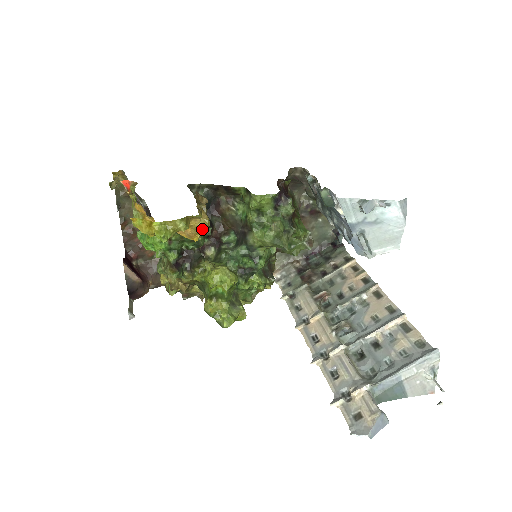
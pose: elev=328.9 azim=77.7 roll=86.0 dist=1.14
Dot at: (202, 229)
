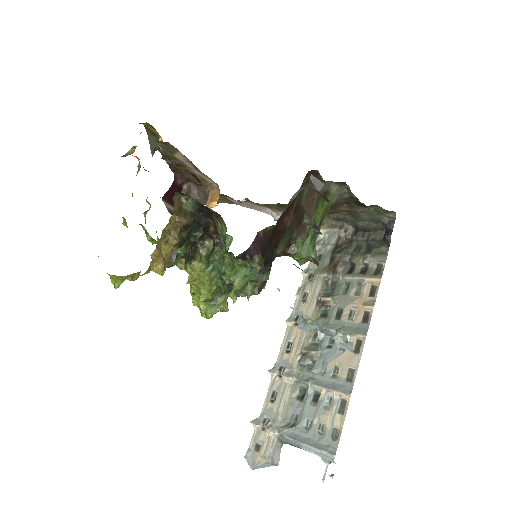
Dot at: (159, 271)
